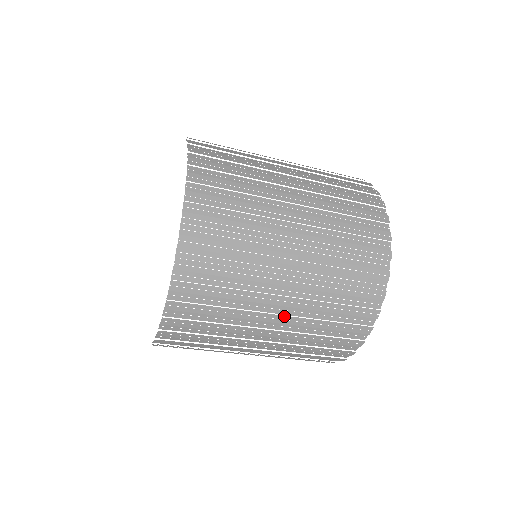
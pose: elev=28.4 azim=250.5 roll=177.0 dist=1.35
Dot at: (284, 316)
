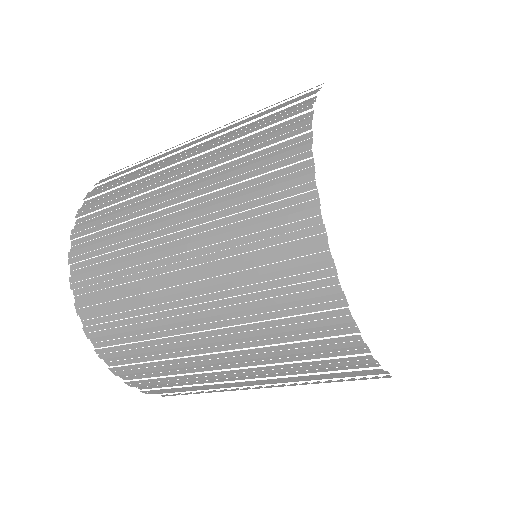
Dot at: (179, 217)
